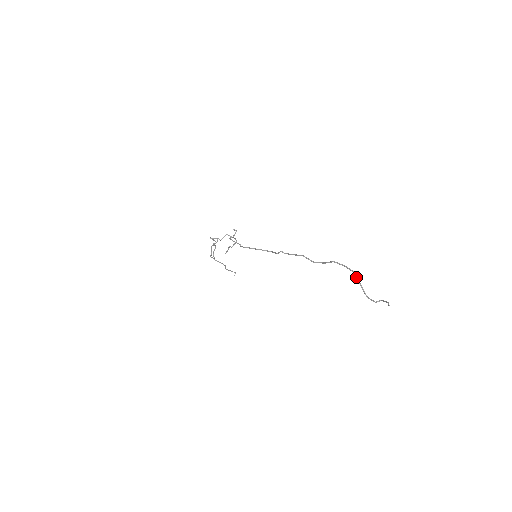
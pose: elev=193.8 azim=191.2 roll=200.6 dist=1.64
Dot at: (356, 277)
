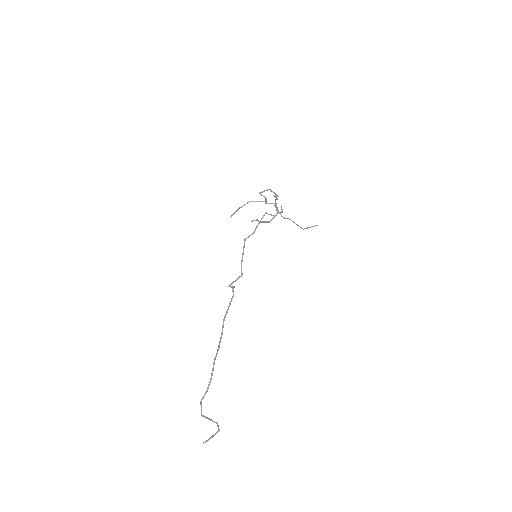
Dot at: (203, 396)
